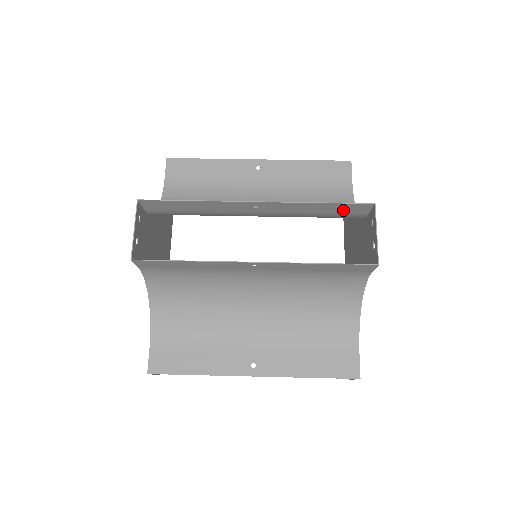
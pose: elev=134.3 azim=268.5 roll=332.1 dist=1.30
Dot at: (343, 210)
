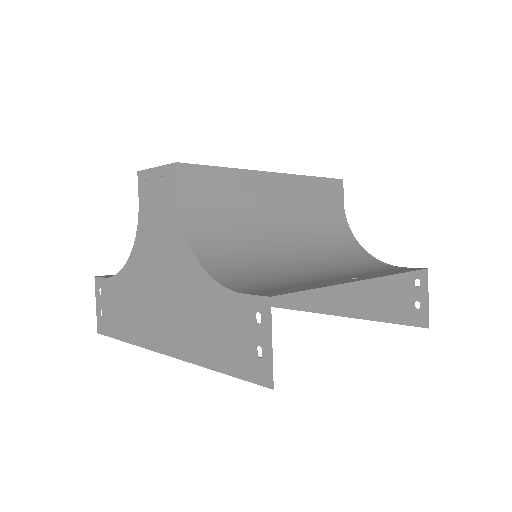
Dot at: occluded
